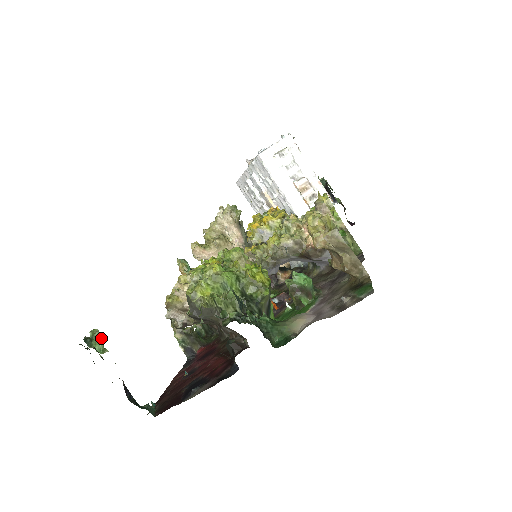
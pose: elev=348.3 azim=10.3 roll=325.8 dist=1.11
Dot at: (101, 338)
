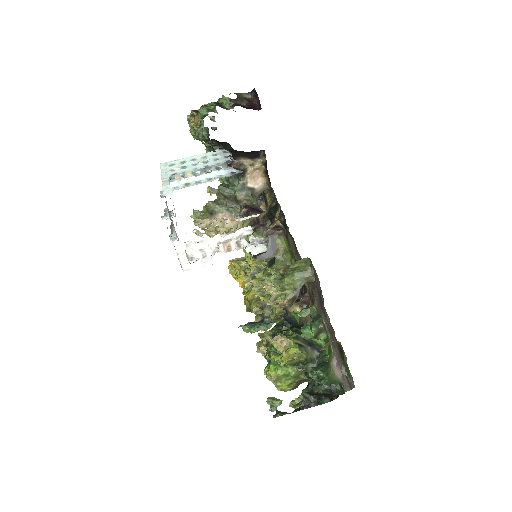
Dot at: (274, 402)
